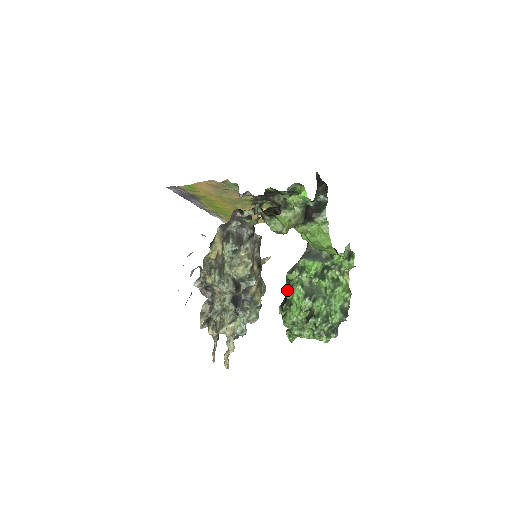
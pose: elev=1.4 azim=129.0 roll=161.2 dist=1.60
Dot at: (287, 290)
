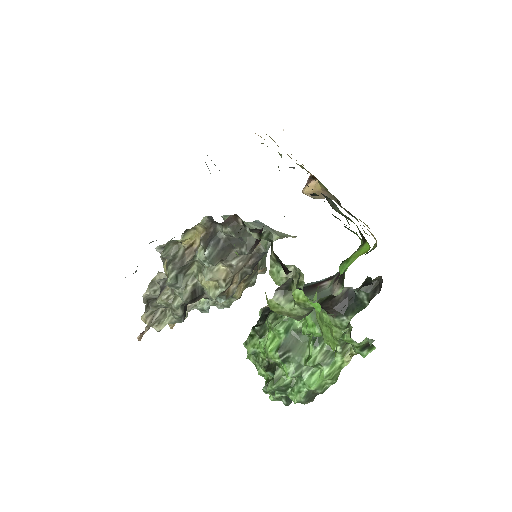
Dot at: (268, 319)
